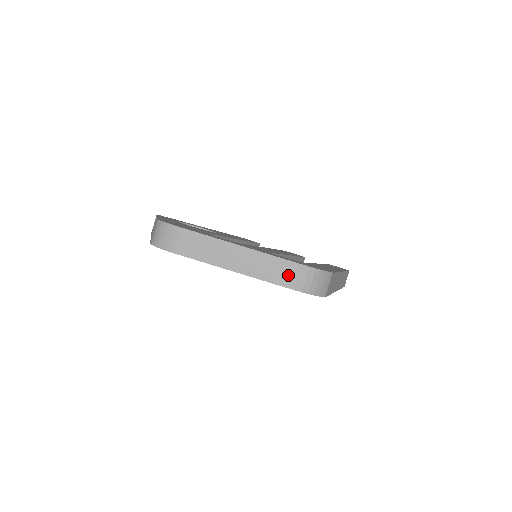
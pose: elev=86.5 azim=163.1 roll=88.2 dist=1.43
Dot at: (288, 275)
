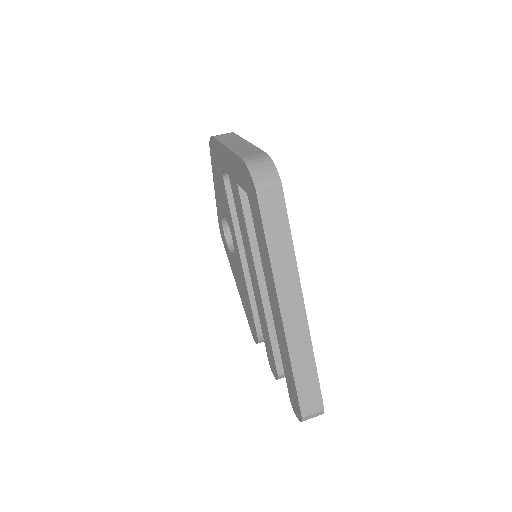
Dot at: (250, 154)
